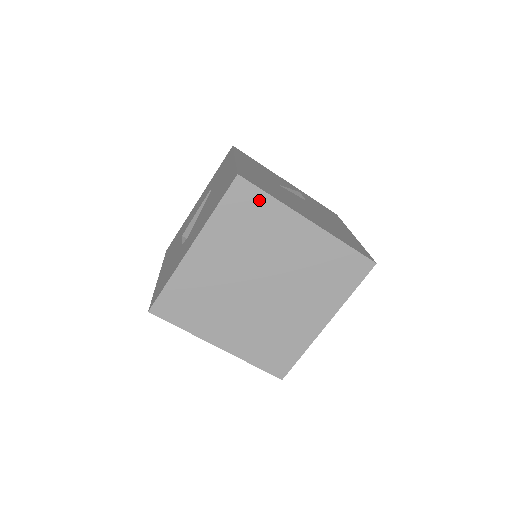
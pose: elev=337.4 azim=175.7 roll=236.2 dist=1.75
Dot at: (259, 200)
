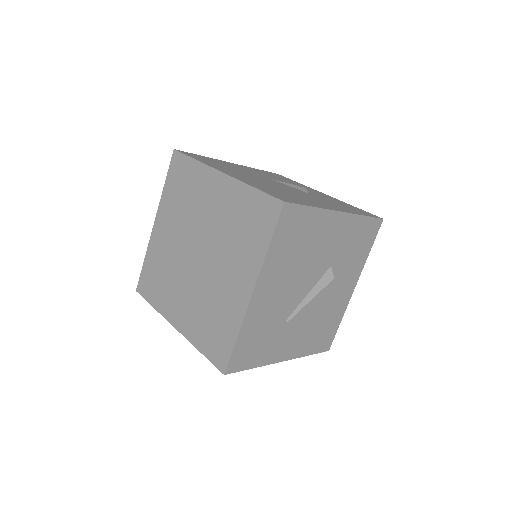
Dot at: (187, 166)
